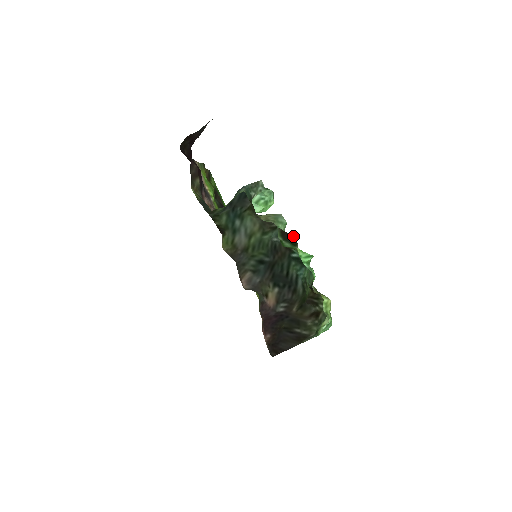
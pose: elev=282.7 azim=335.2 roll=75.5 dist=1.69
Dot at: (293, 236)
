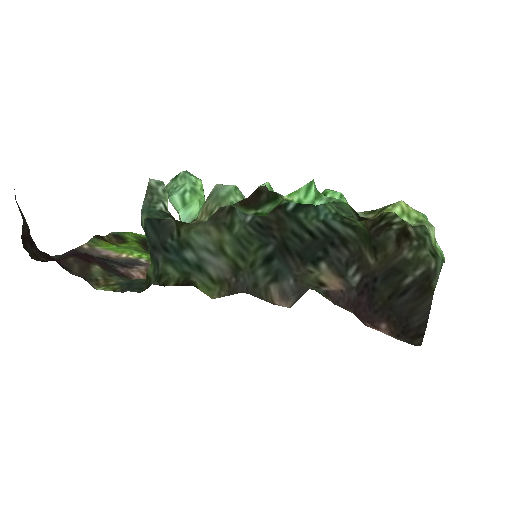
Dot at: (260, 191)
